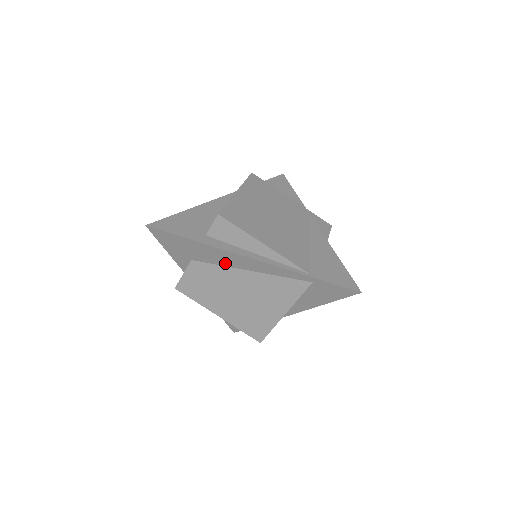
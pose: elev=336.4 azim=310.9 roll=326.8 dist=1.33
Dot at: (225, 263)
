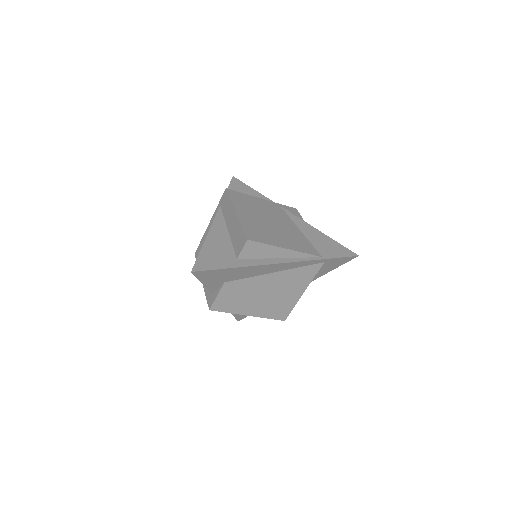
Dot at: (255, 274)
